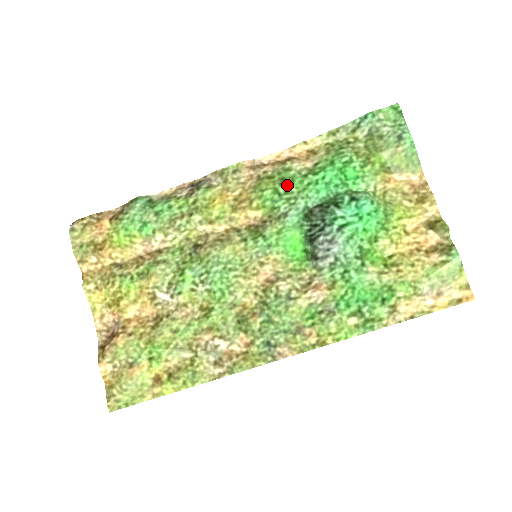
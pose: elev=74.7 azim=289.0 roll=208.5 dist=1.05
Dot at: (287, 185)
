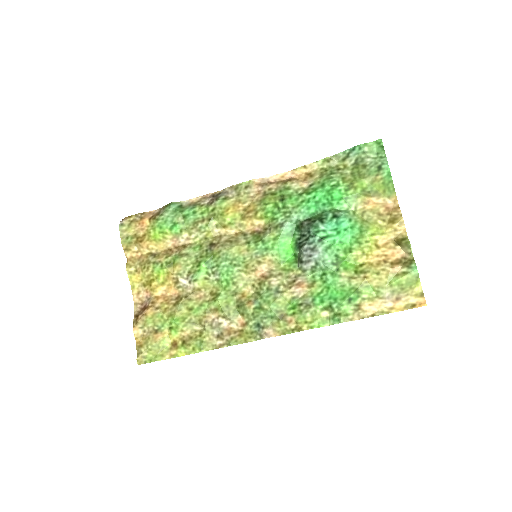
Dot at: (285, 201)
